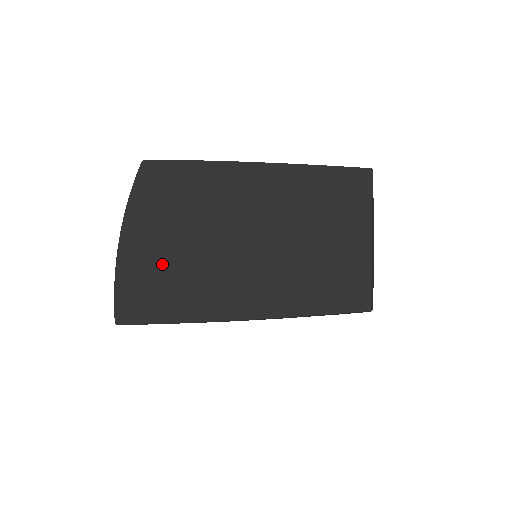
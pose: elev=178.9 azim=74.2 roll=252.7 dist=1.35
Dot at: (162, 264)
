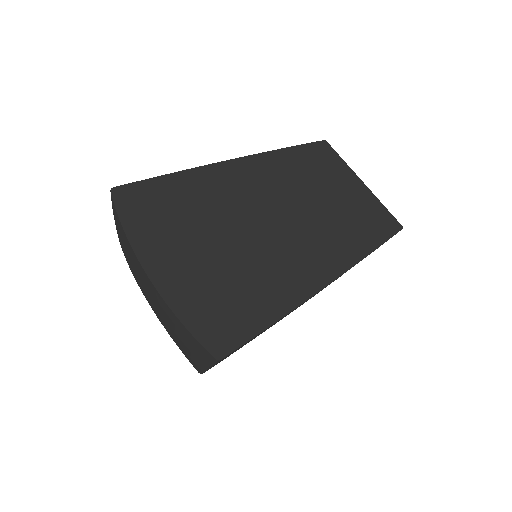
Dot at: (220, 274)
